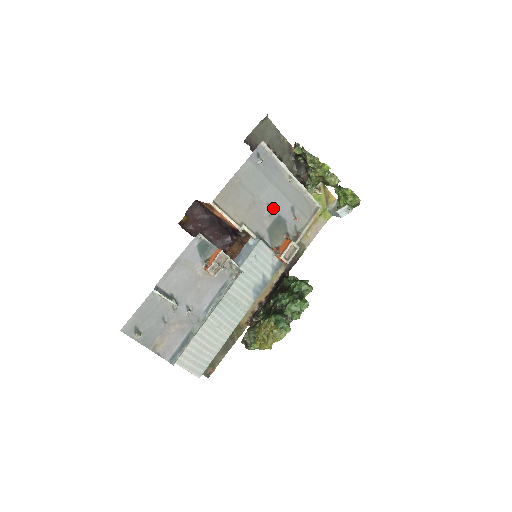
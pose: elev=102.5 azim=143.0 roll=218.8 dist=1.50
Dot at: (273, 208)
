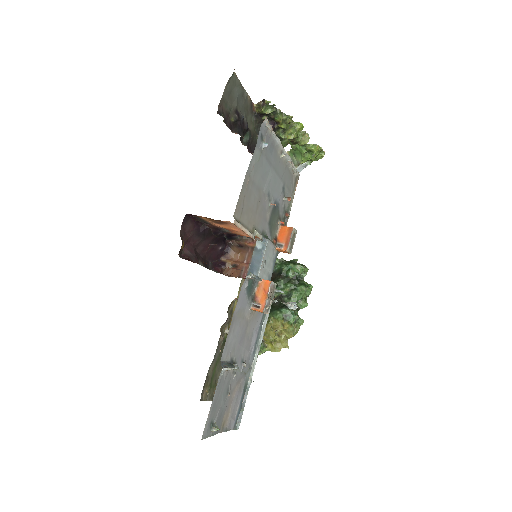
Dot at: (271, 196)
